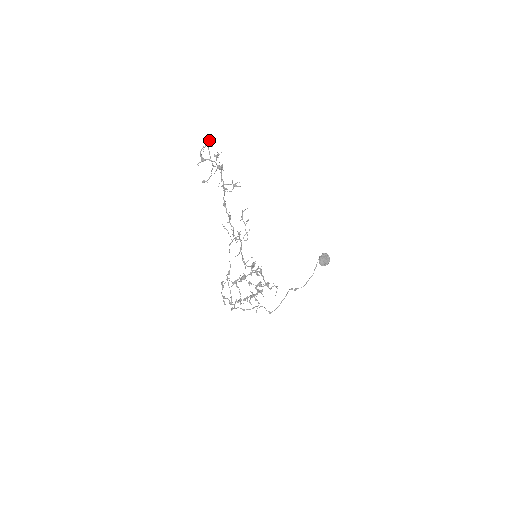
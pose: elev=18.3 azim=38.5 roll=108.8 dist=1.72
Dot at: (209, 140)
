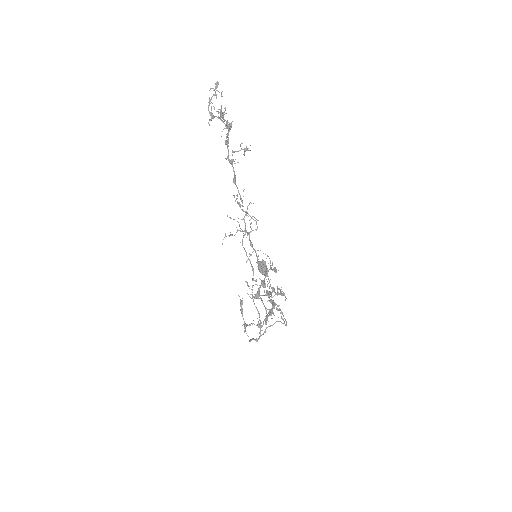
Dot at: (216, 88)
